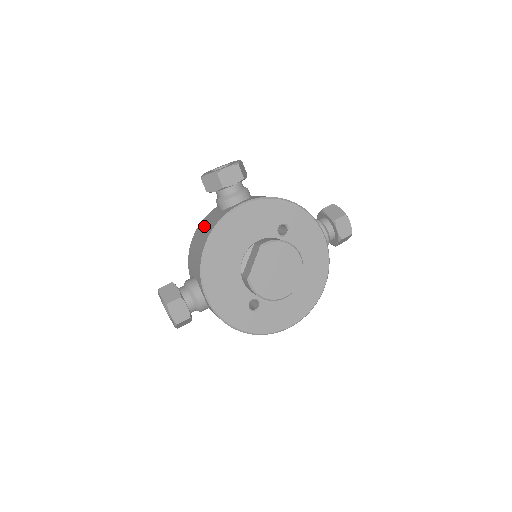
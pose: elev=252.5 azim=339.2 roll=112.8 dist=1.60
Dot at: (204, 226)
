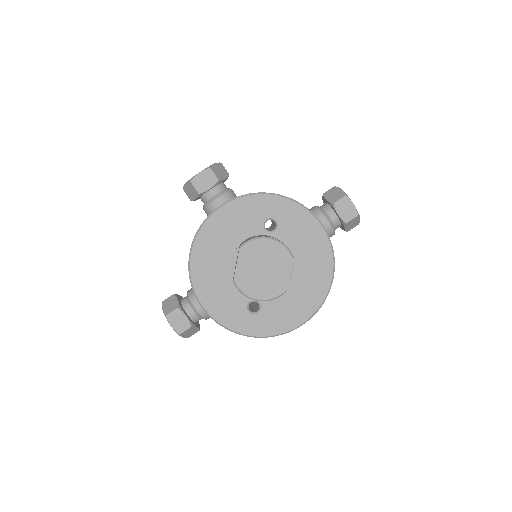
Dot at: occluded
